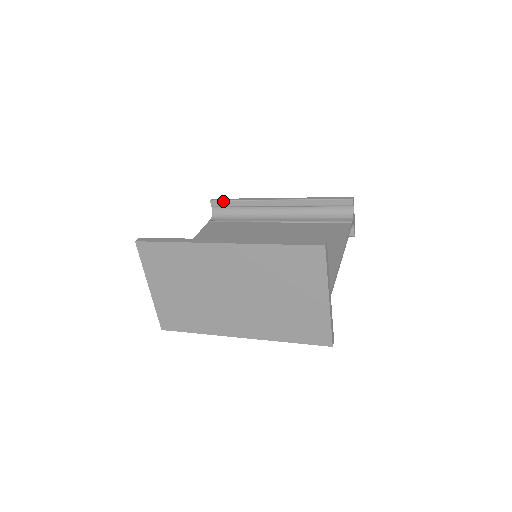
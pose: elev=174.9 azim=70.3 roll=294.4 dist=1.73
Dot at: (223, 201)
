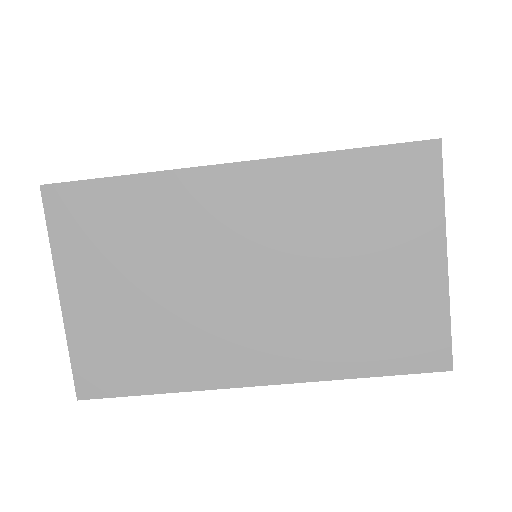
Dot at: occluded
